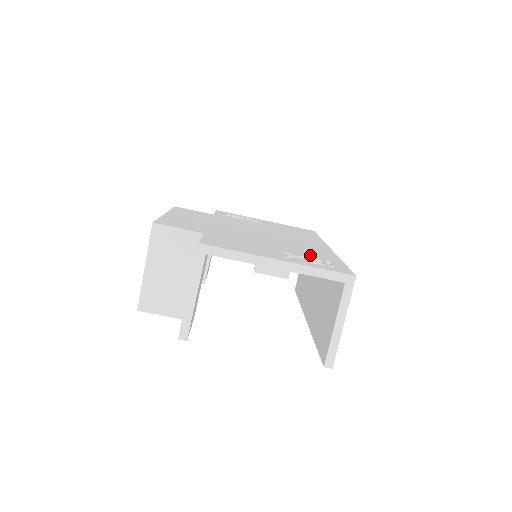
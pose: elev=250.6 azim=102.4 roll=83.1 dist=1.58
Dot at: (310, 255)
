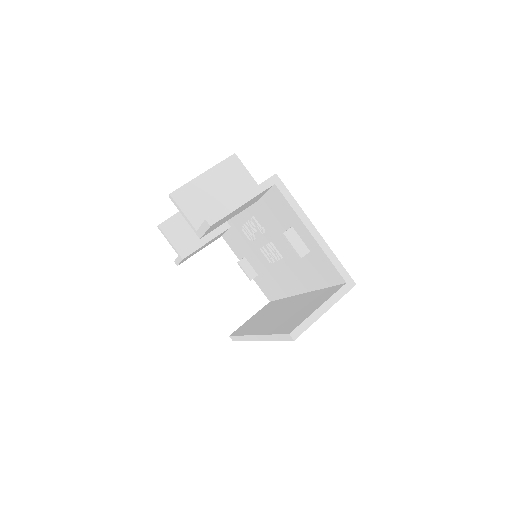
Dot at: occluded
